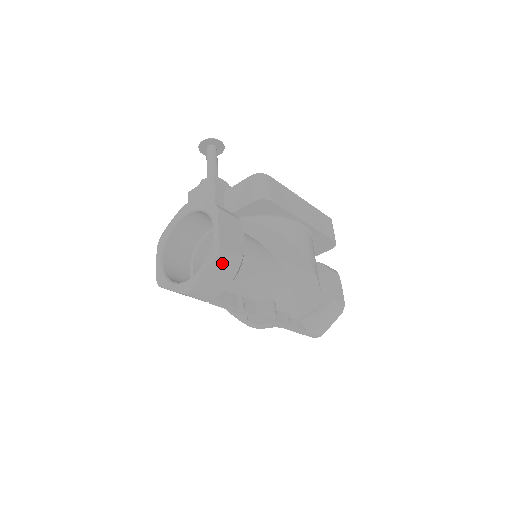
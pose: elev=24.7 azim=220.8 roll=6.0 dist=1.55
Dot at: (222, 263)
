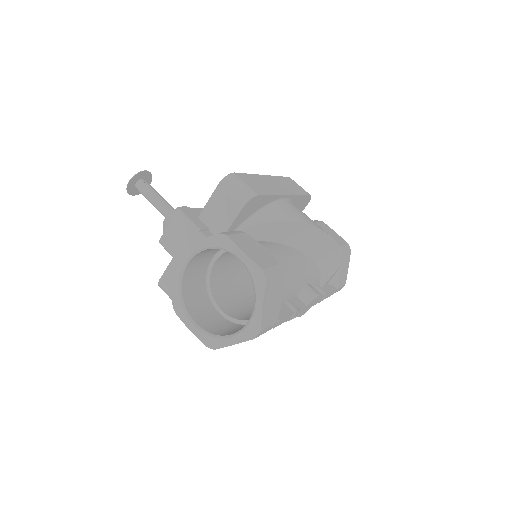
Dot at: (271, 284)
